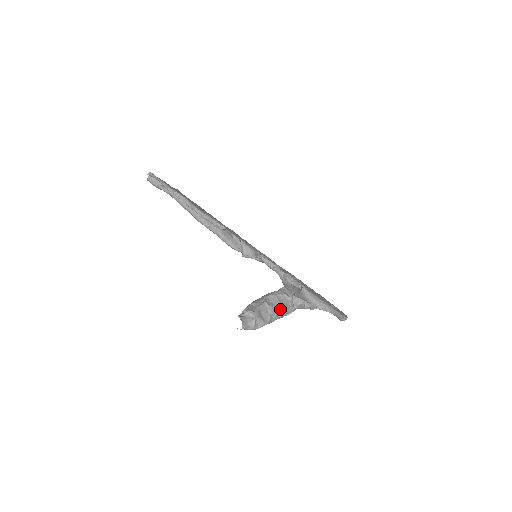
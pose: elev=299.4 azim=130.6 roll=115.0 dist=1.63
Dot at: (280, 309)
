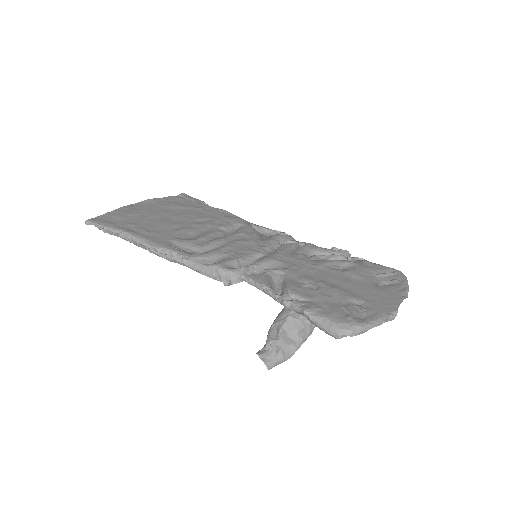
Dot at: occluded
